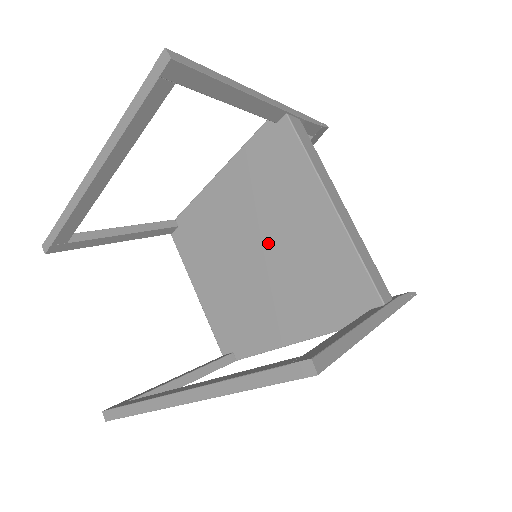
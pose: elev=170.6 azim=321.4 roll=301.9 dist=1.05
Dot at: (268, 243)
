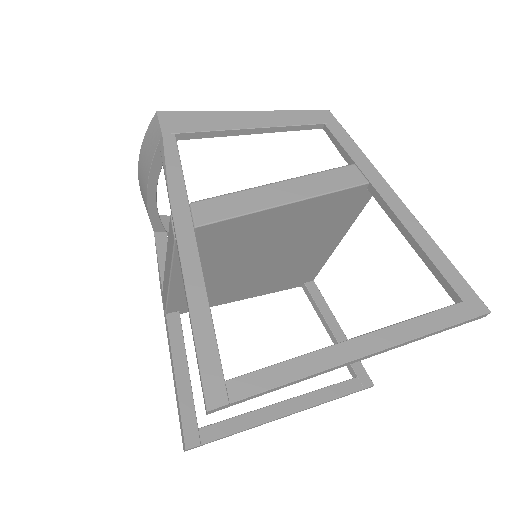
Dot at: (280, 255)
